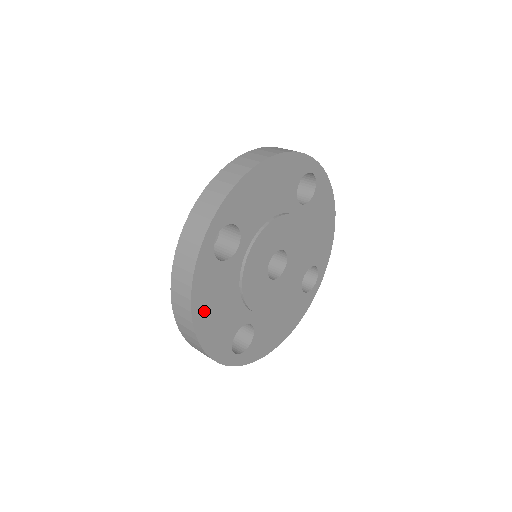
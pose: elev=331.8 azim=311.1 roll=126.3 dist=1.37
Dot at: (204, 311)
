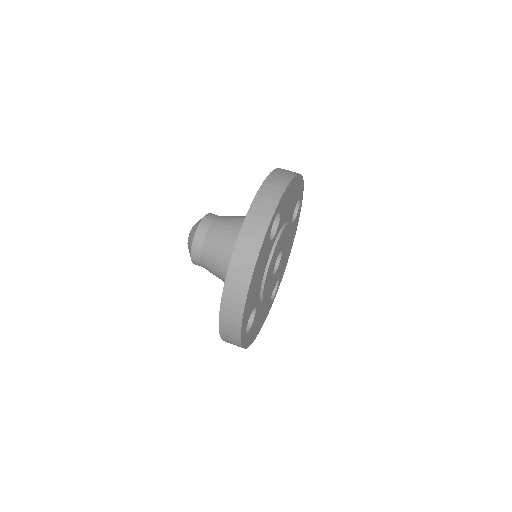
Dot at: (254, 278)
